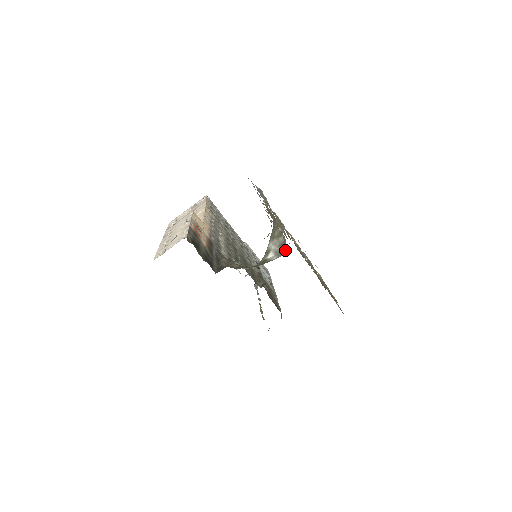
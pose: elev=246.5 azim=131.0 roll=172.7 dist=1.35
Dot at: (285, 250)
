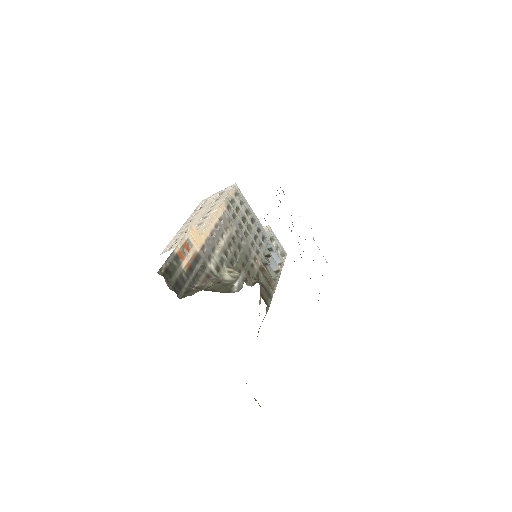
Dot at: occluded
